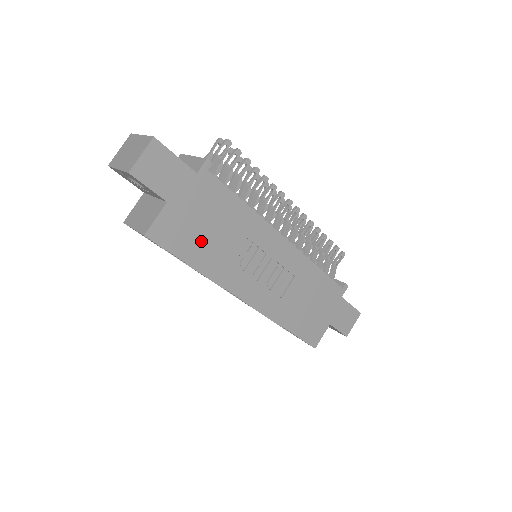
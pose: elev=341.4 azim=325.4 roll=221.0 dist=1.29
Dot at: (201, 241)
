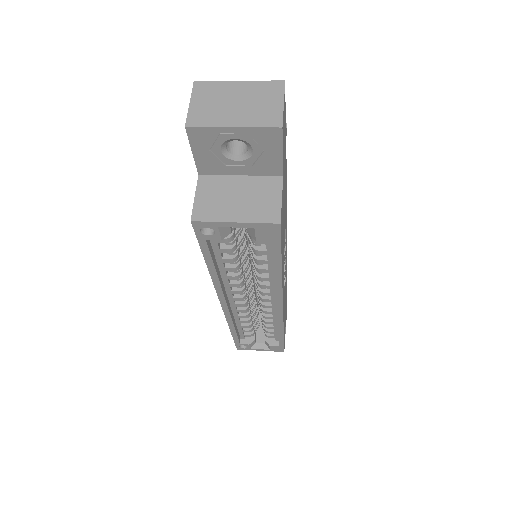
Dot at: (283, 232)
